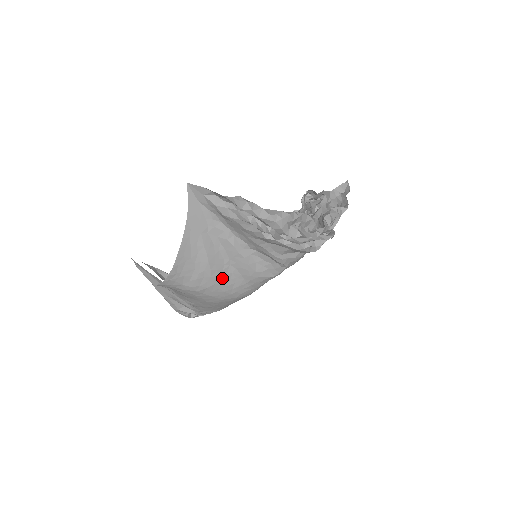
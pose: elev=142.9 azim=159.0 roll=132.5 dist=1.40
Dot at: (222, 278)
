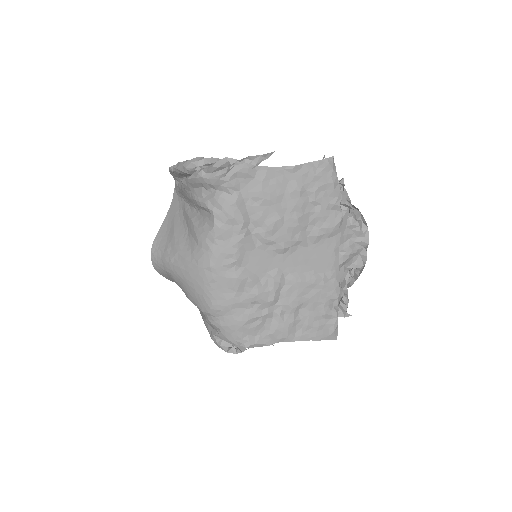
Dot at: (183, 245)
